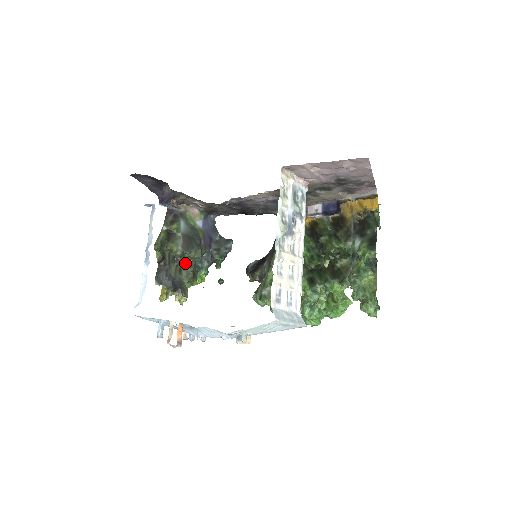
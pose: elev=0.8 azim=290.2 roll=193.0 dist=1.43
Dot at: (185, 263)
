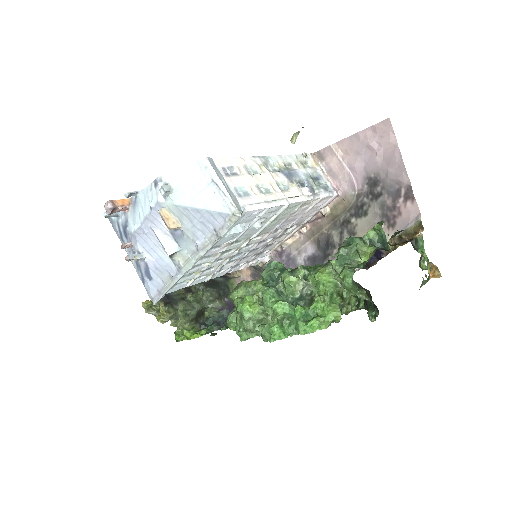
Dot at: (194, 294)
